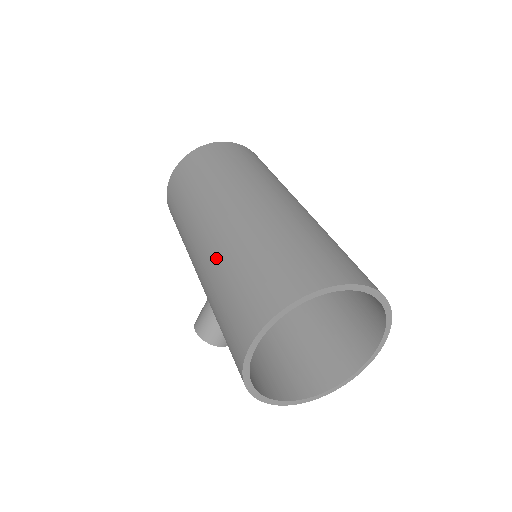
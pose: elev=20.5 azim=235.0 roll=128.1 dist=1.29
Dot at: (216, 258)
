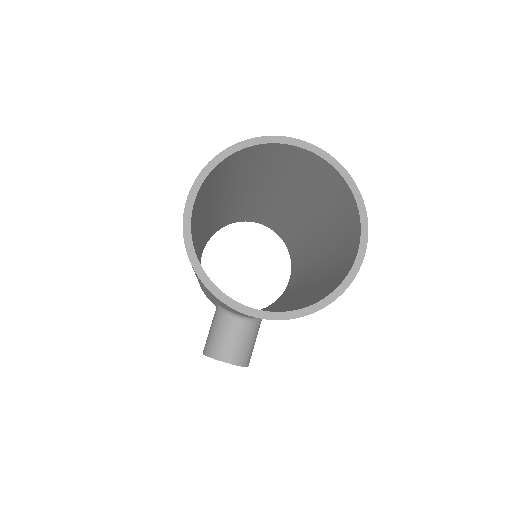
Dot at: occluded
